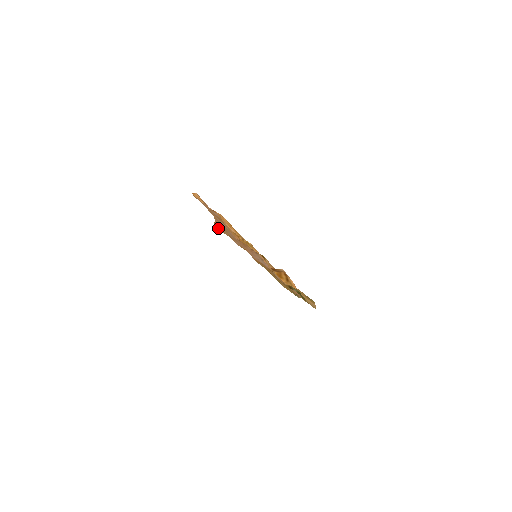
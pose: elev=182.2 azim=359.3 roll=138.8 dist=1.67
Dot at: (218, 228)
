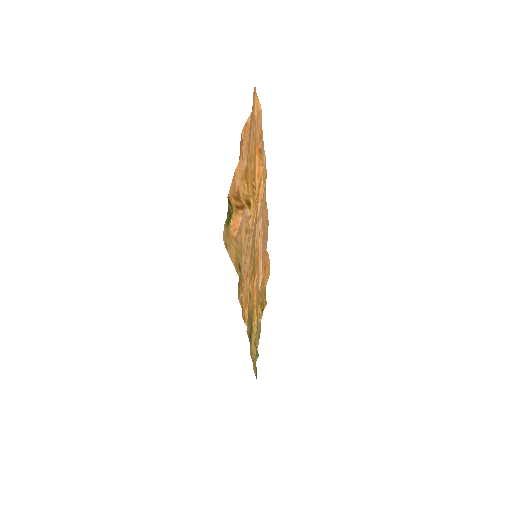
Dot at: occluded
